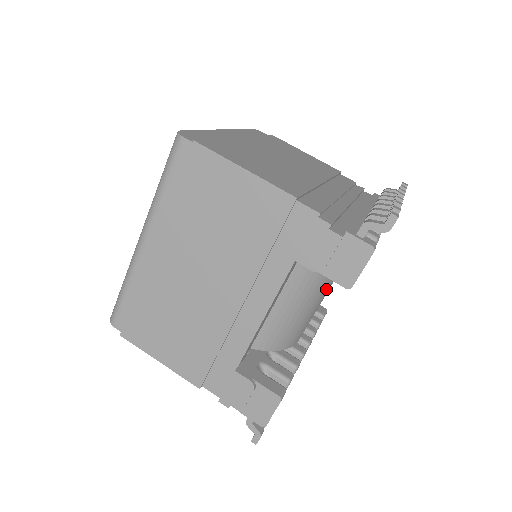
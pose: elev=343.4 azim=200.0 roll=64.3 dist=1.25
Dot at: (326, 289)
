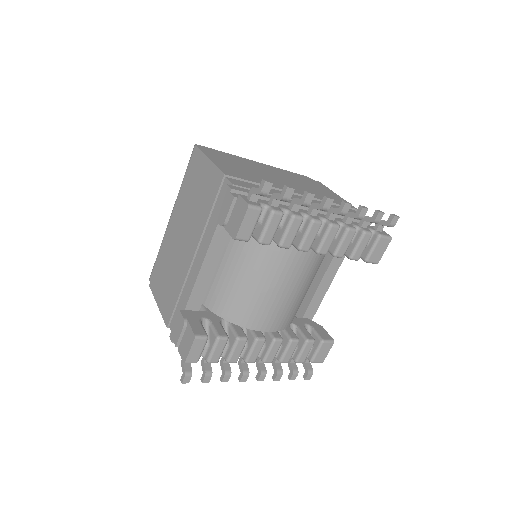
Dot at: (277, 278)
